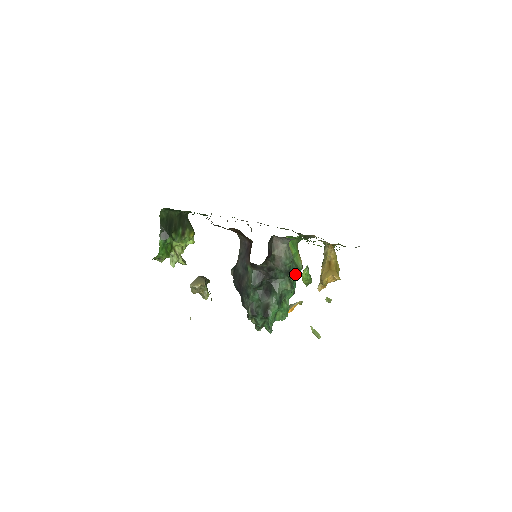
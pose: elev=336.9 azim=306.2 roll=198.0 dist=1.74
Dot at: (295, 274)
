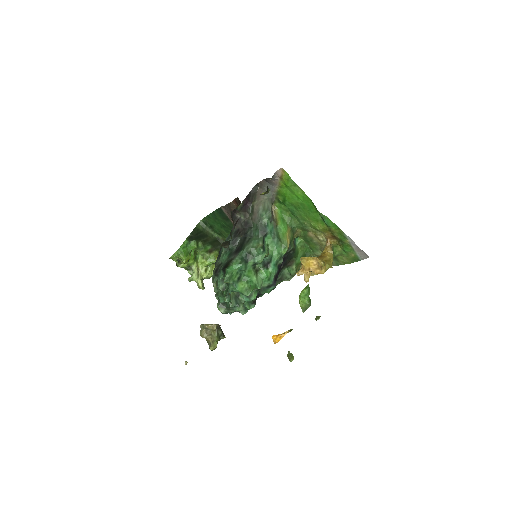
Dot at: (275, 245)
